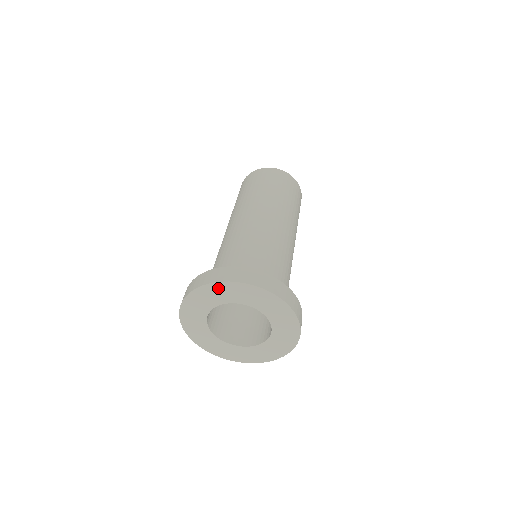
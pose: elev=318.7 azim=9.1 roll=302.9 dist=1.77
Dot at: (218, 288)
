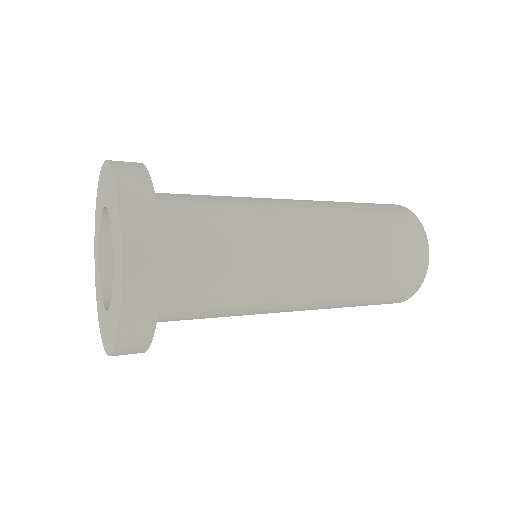
Dot at: (109, 174)
